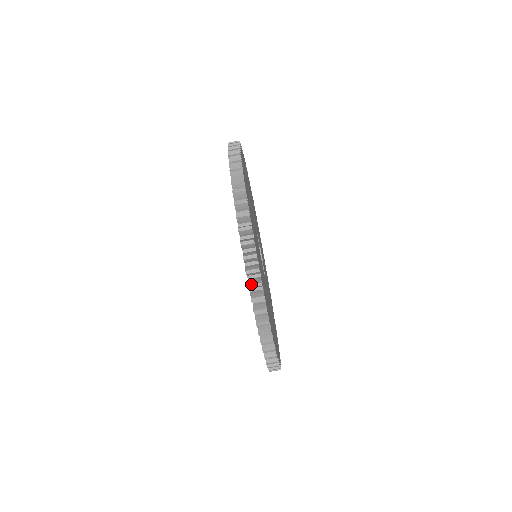
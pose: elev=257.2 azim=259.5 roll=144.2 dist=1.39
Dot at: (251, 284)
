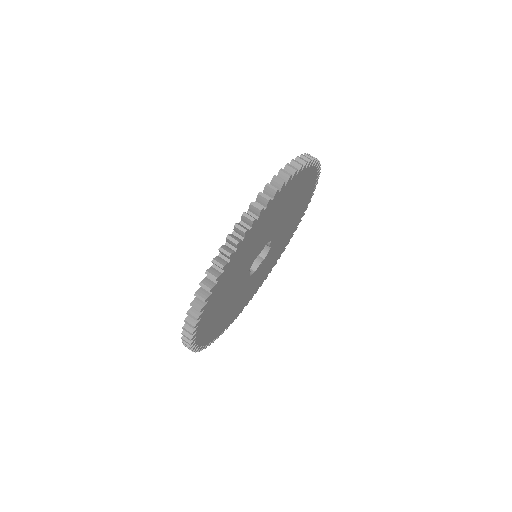
Dot at: (300, 157)
